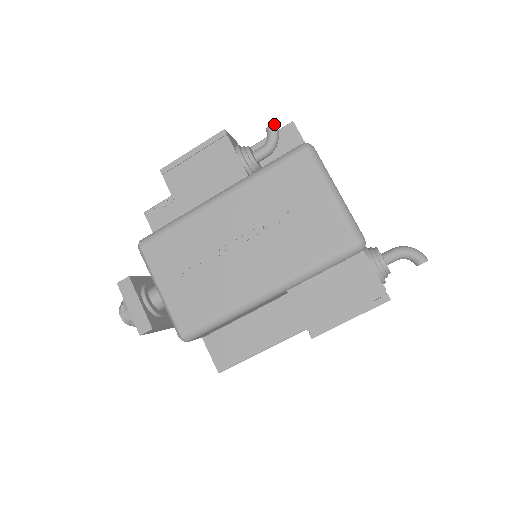
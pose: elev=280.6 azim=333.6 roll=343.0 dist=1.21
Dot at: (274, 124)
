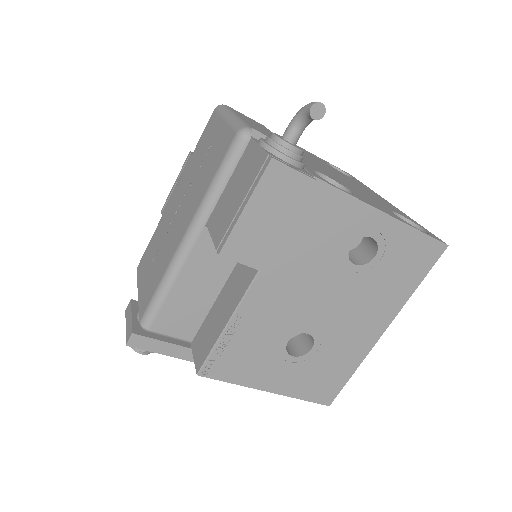
Dot at: occluded
